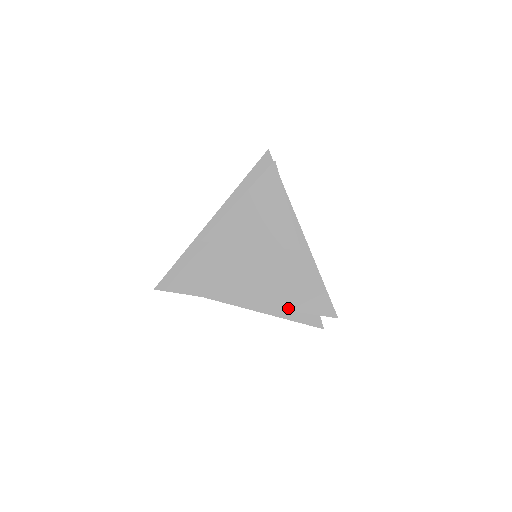
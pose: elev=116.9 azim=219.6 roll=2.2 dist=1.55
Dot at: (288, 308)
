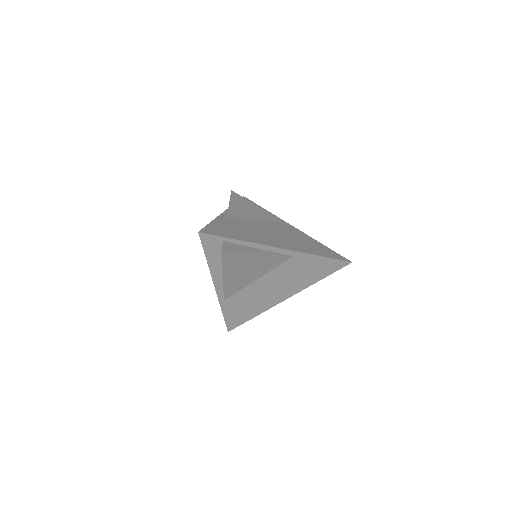
Dot at: (316, 282)
